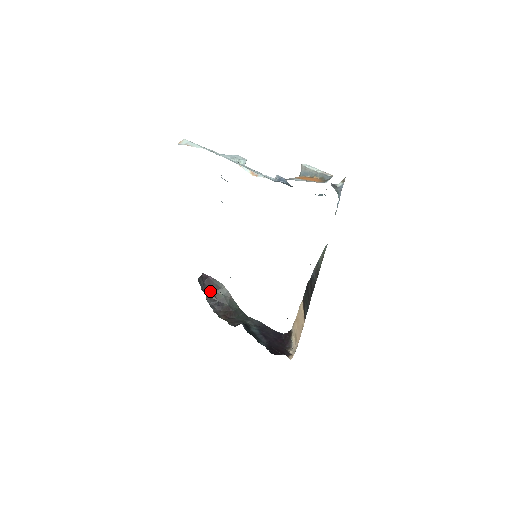
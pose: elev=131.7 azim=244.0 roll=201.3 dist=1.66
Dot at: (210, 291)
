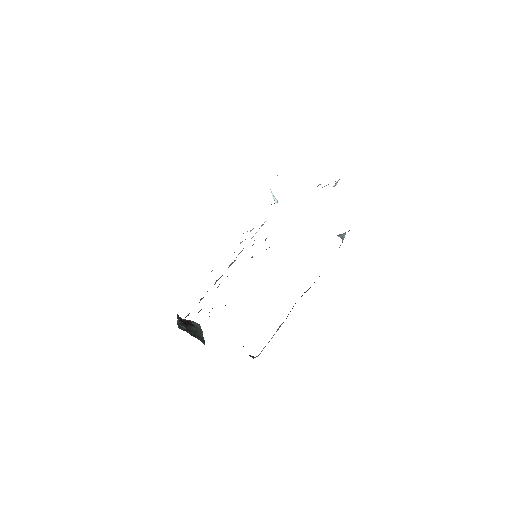
Dot at: (184, 323)
